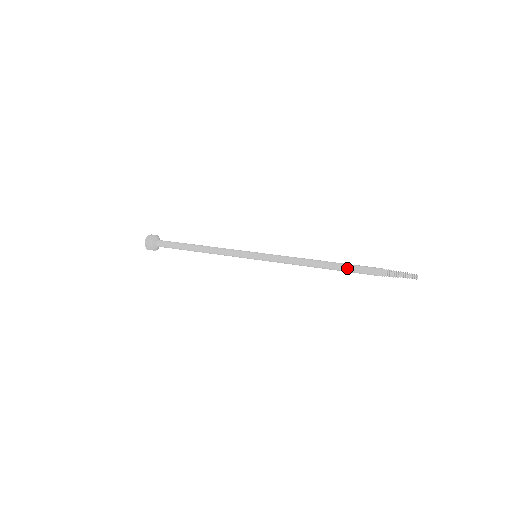
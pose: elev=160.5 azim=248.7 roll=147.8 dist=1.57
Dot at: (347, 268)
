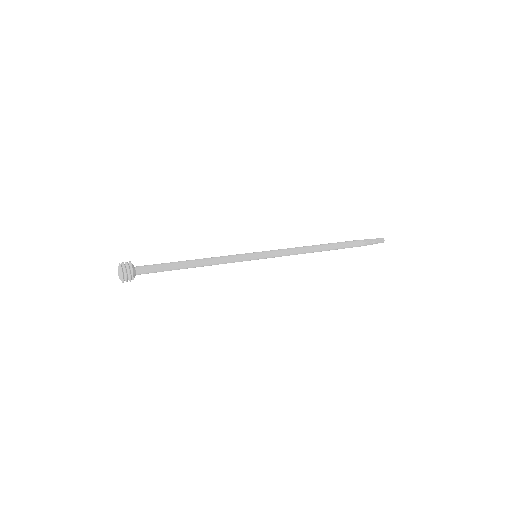
Dot at: (338, 245)
